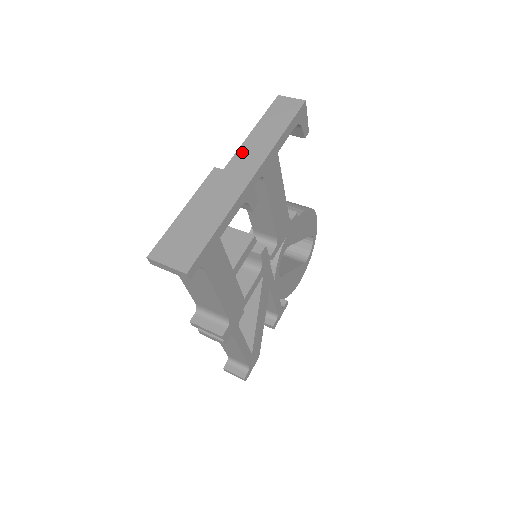
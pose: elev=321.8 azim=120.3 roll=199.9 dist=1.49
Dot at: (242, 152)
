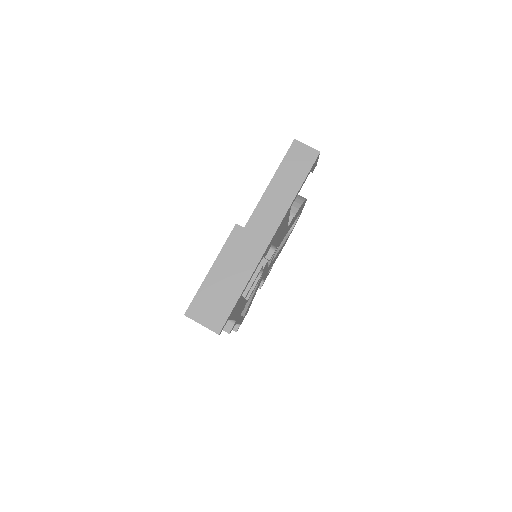
Dot at: (261, 209)
